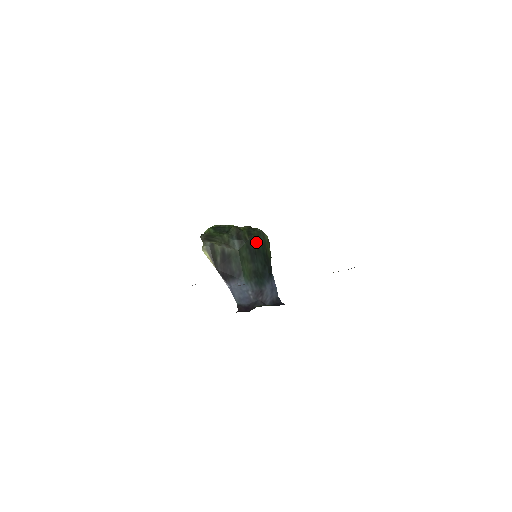
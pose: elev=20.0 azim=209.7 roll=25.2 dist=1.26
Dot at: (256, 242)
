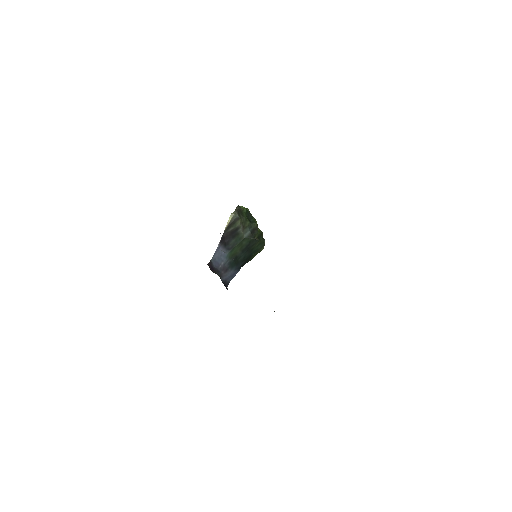
Dot at: (256, 245)
